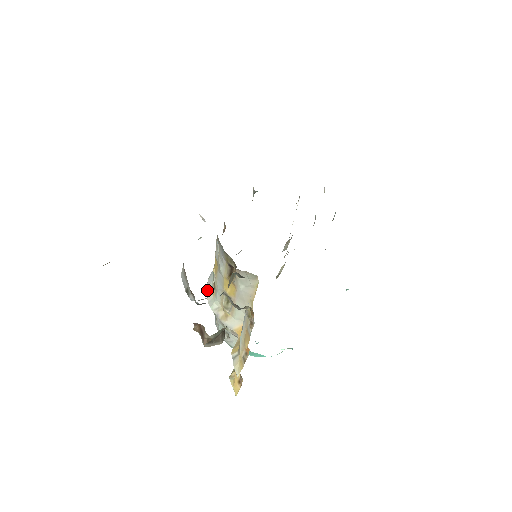
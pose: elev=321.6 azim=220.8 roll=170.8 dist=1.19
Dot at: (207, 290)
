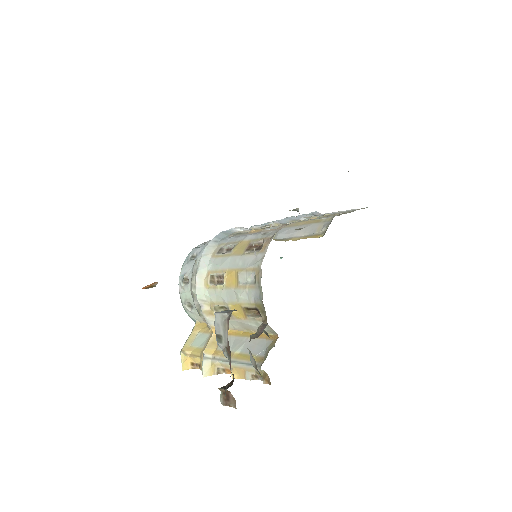
Dot at: (199, 273)
